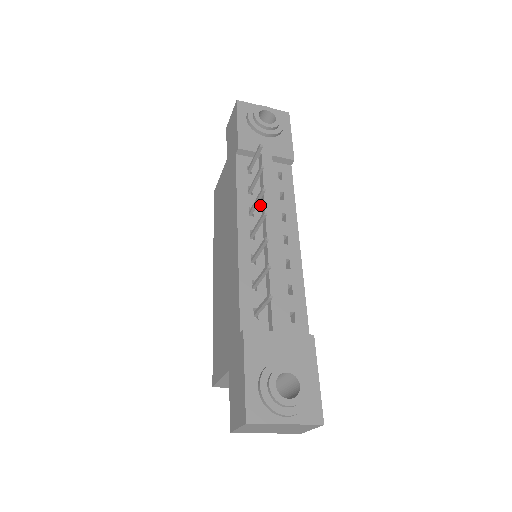
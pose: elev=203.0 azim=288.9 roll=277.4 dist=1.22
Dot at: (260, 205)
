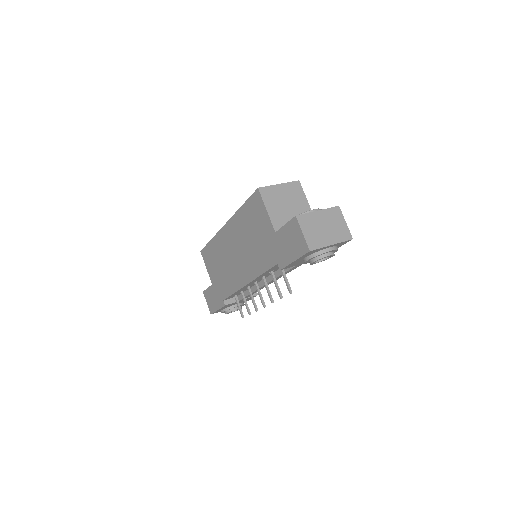
Dot at: occluded
